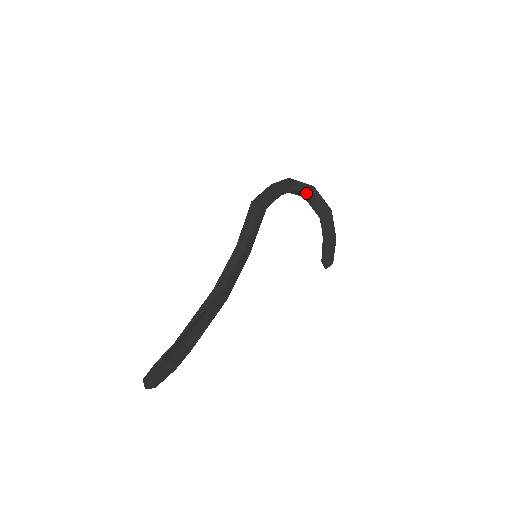
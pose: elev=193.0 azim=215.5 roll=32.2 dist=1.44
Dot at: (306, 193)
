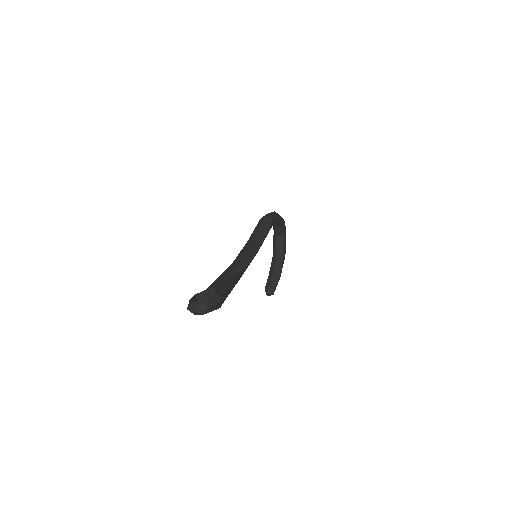
Dot at: (282, 233)
